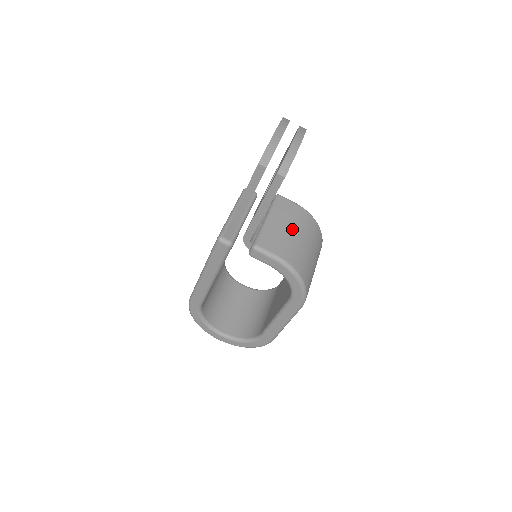
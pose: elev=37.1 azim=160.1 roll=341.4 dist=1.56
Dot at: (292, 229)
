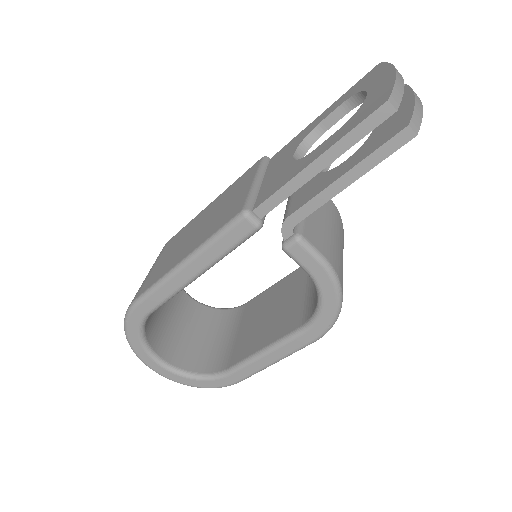
Dot at: (332, 227)
